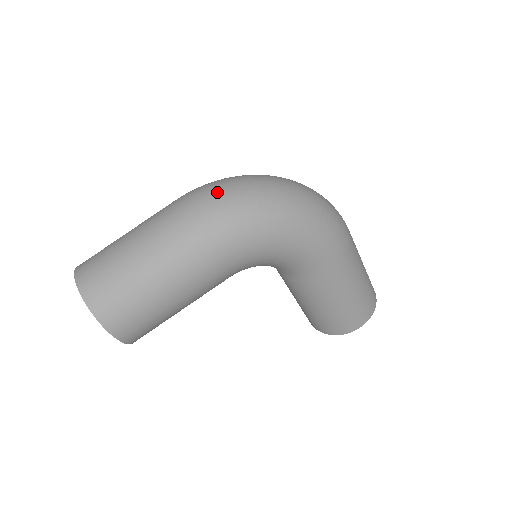
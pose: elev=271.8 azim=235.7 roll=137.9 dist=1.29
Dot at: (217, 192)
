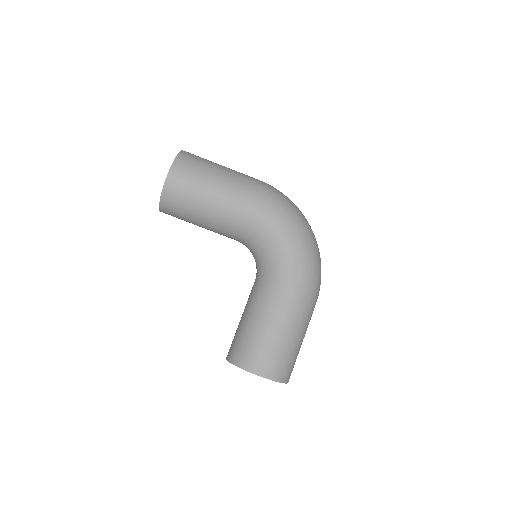
Dot at: occluded
